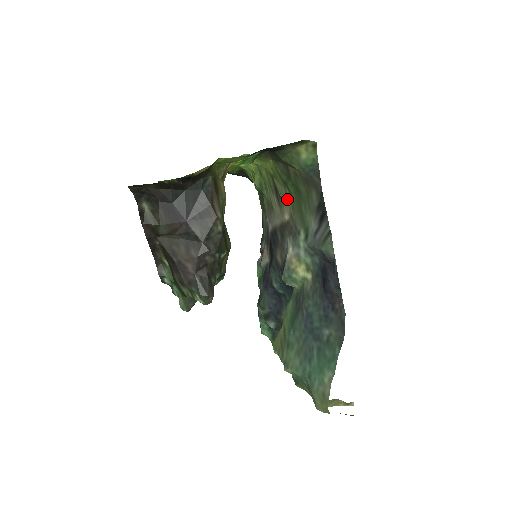
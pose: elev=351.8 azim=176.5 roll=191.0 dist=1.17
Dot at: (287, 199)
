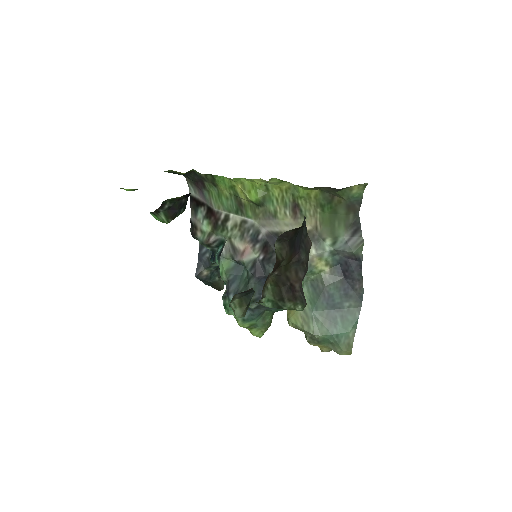
Dot at: (314, 215)
